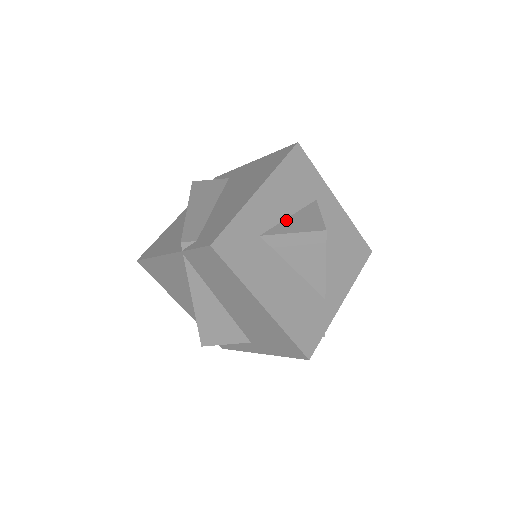
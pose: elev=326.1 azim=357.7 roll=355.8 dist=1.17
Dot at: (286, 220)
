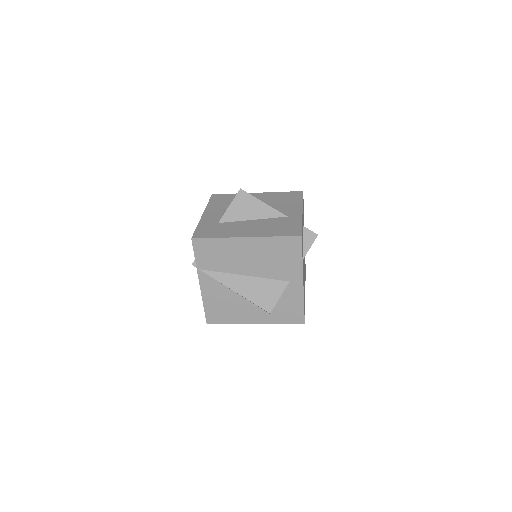
Dot at: occluded
